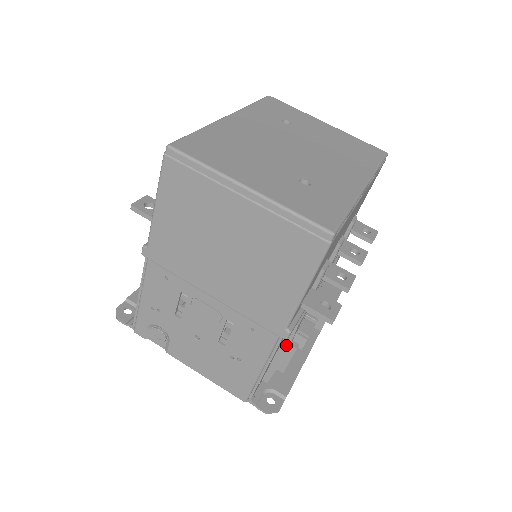
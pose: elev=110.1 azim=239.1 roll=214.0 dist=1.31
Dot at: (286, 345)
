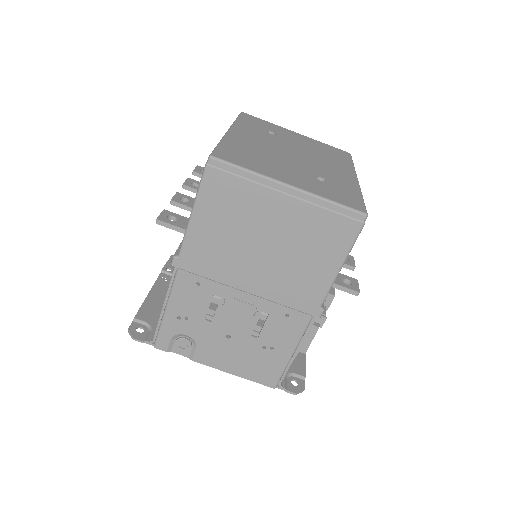
Dot at: occluded
